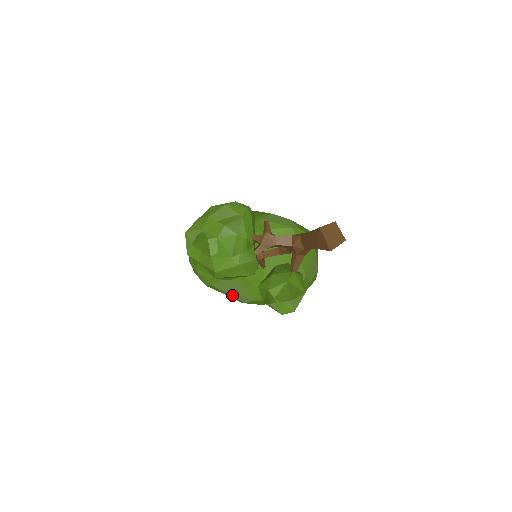
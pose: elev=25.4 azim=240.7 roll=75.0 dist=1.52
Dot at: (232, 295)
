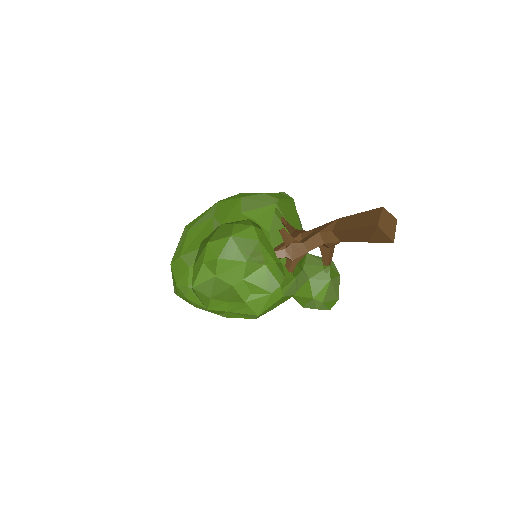
Dot at: occluded
